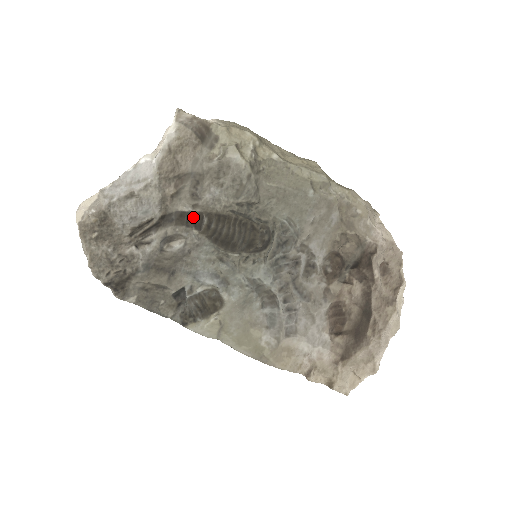
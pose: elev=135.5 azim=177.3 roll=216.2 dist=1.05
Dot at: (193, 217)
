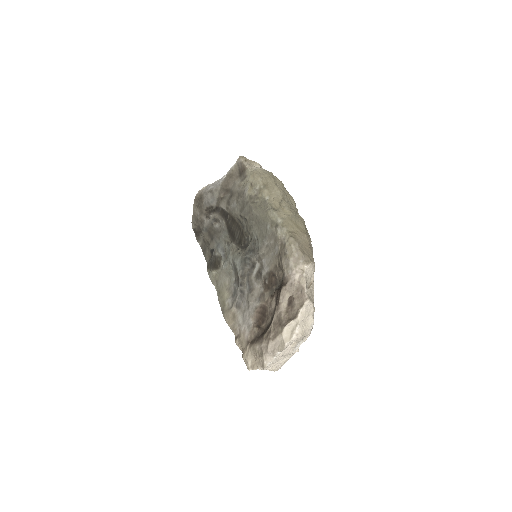
Dot at: (226, 214)
